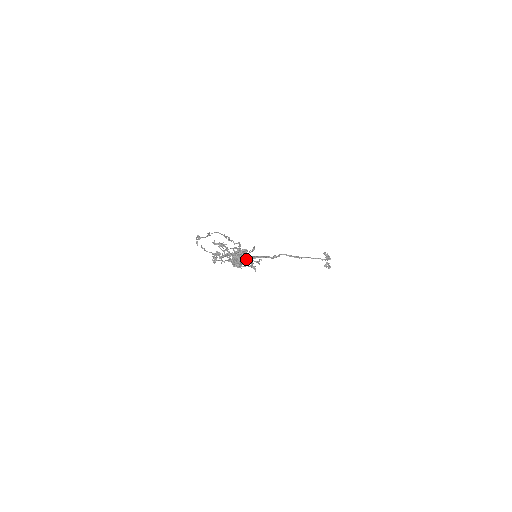
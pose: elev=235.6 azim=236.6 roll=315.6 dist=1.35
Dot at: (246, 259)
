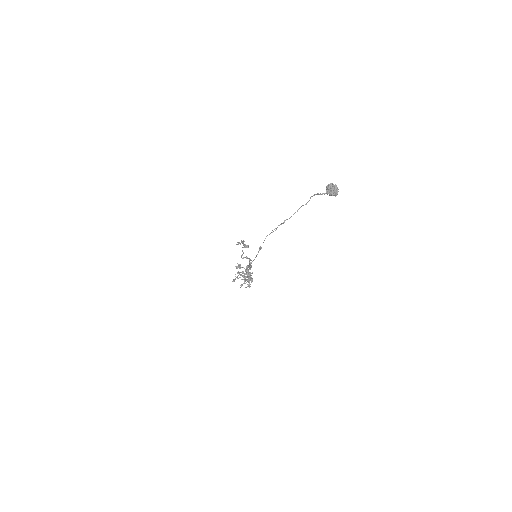
Dot at: (333, 188)
